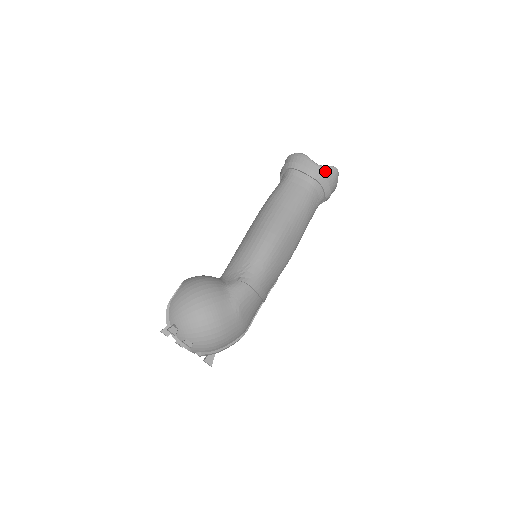
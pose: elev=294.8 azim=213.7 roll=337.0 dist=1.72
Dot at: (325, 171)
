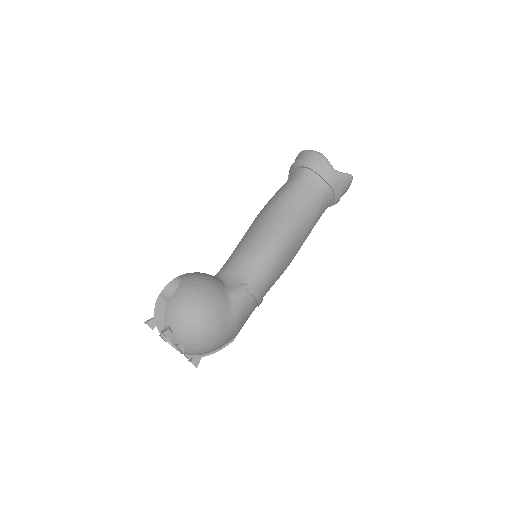
Dot at: (341, 178)
